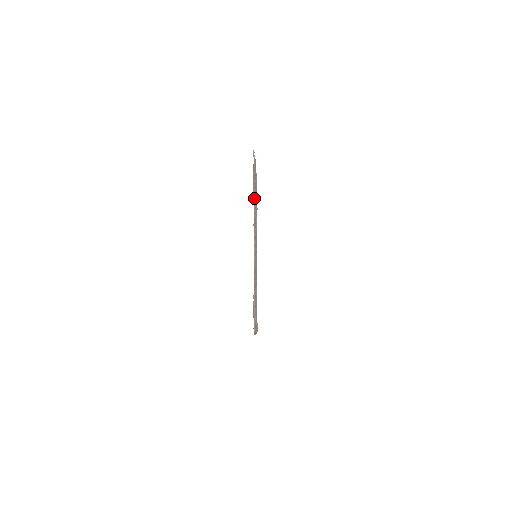
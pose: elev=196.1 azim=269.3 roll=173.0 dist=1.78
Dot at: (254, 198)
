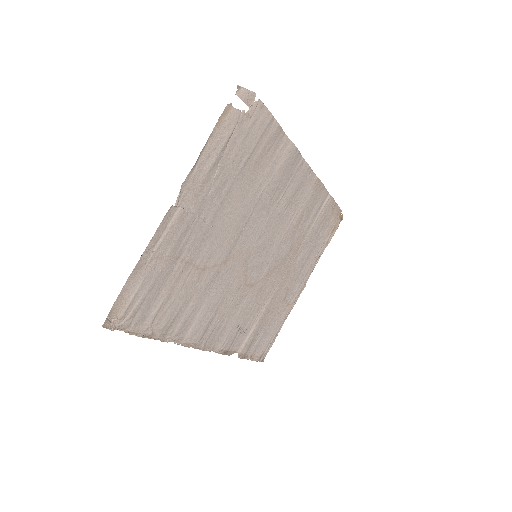
Dot at: (214, 154)
